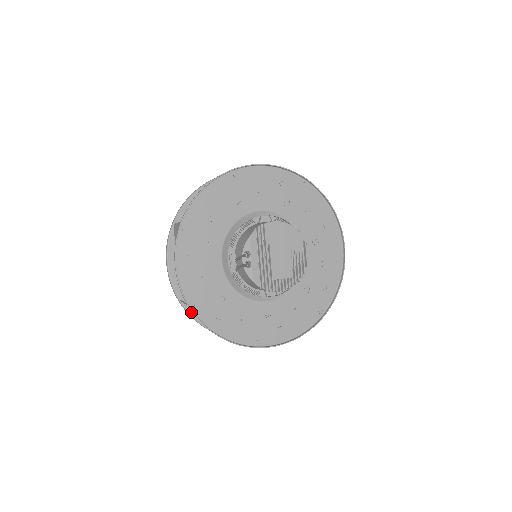
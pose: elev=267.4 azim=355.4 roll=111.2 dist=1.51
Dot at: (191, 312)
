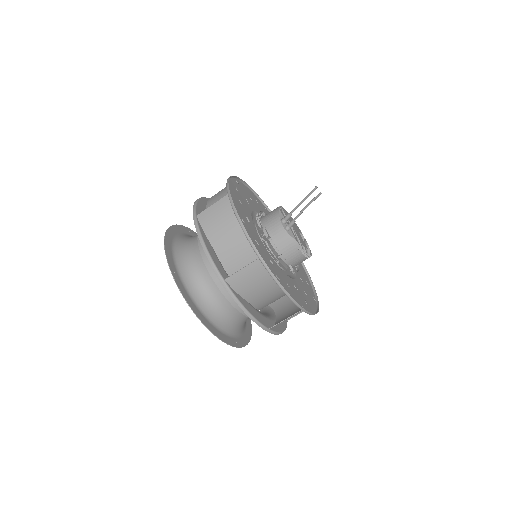
Dot at: (235, 294)
